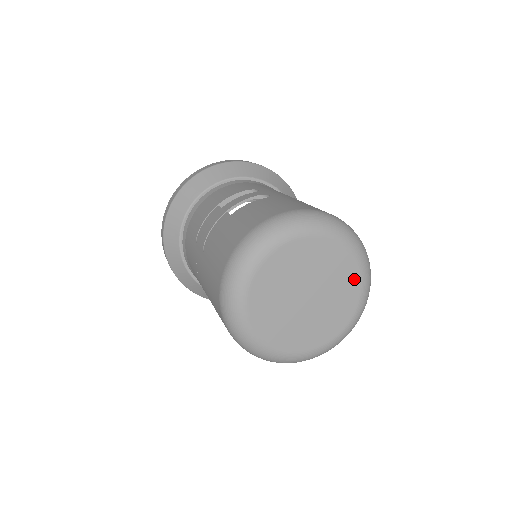
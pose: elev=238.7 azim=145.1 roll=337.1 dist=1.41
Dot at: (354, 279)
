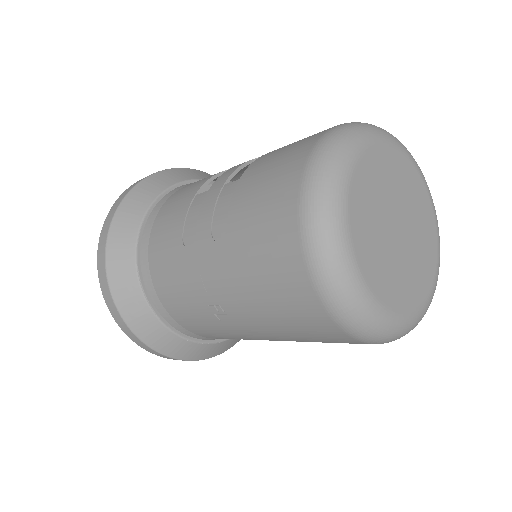
Dot at: (426, 200)
